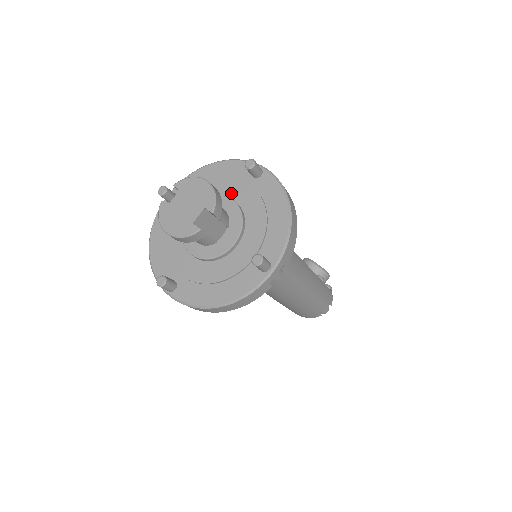
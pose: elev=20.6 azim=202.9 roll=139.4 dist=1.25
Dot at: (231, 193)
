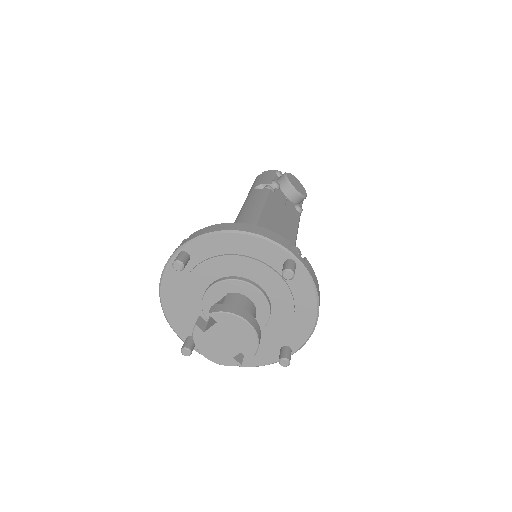
Dot at: (258, 278)
